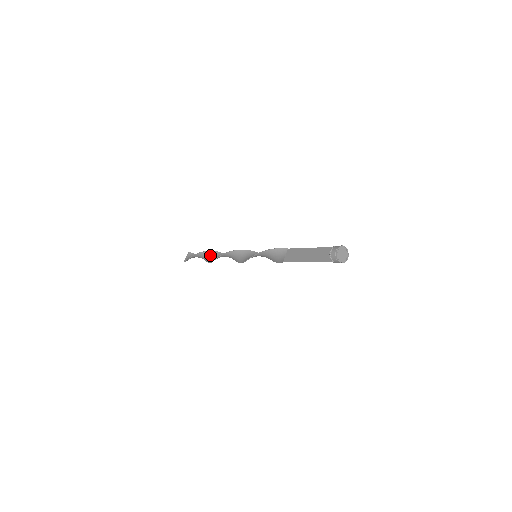
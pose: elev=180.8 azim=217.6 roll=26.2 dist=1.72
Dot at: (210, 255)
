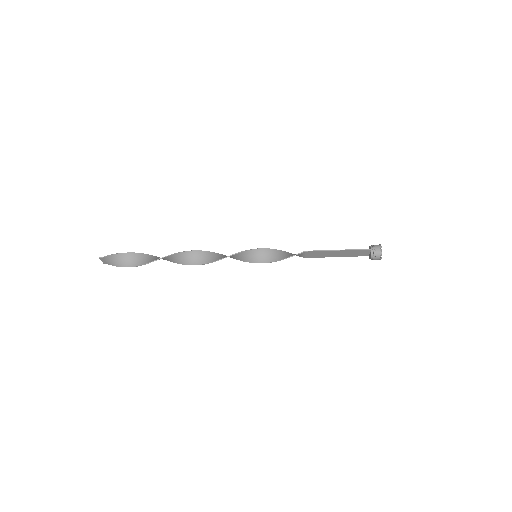
Dot at: occluded
